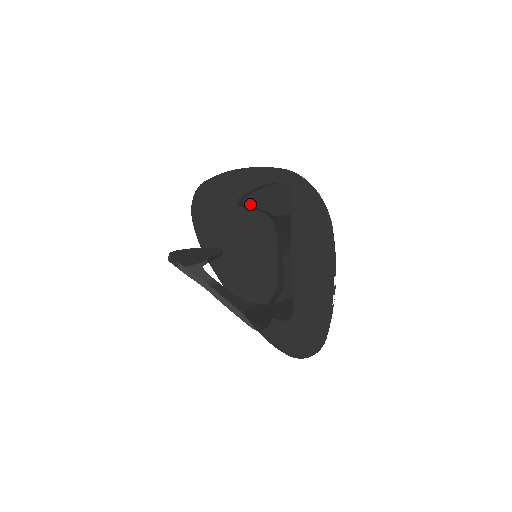
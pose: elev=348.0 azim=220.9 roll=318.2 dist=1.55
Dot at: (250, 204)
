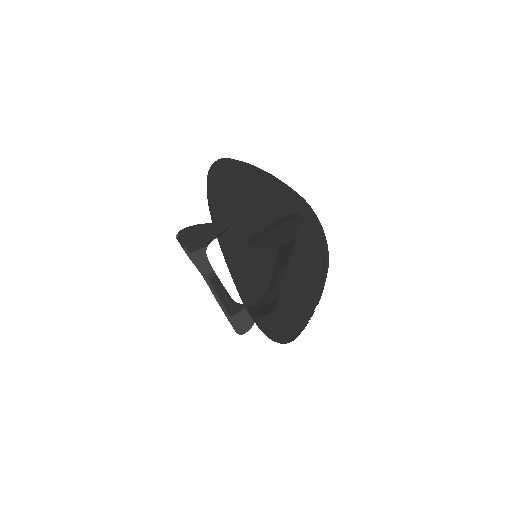
Dot at: (259, 244)
